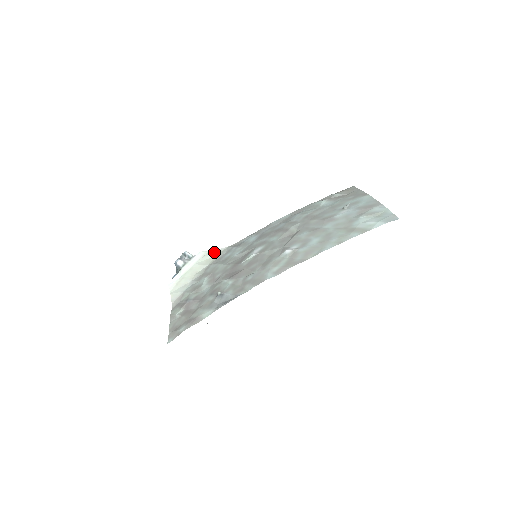
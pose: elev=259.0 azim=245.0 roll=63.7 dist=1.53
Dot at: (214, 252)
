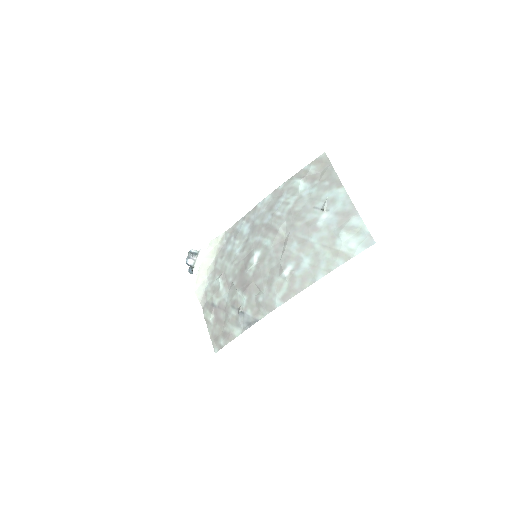
Dot at: (215, 241)
